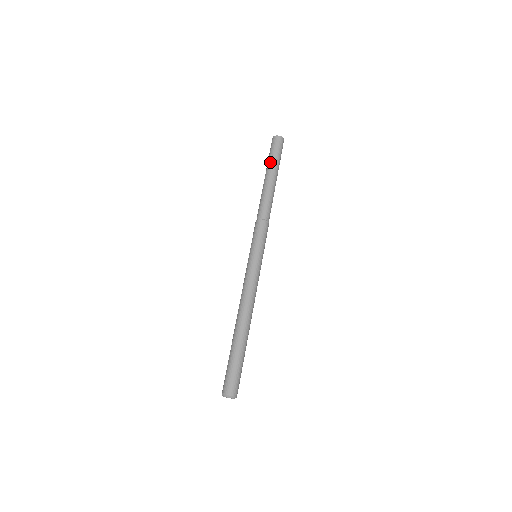
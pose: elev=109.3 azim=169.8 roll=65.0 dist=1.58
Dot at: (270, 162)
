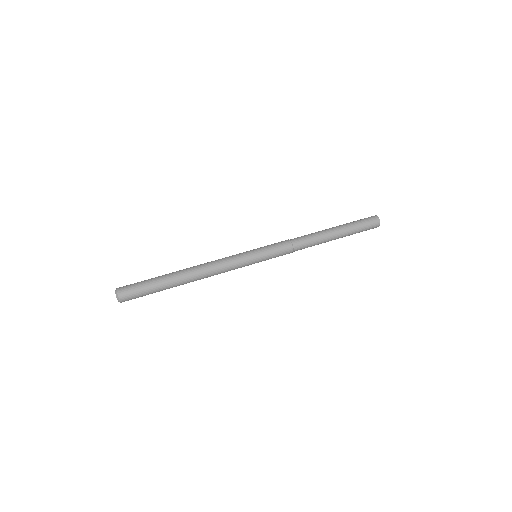
Dot at: (351, 226)
